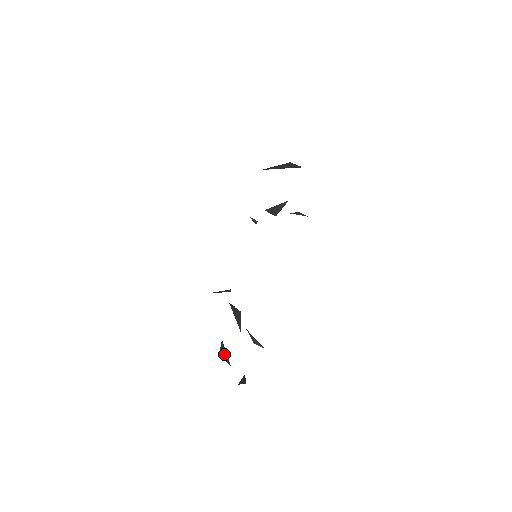
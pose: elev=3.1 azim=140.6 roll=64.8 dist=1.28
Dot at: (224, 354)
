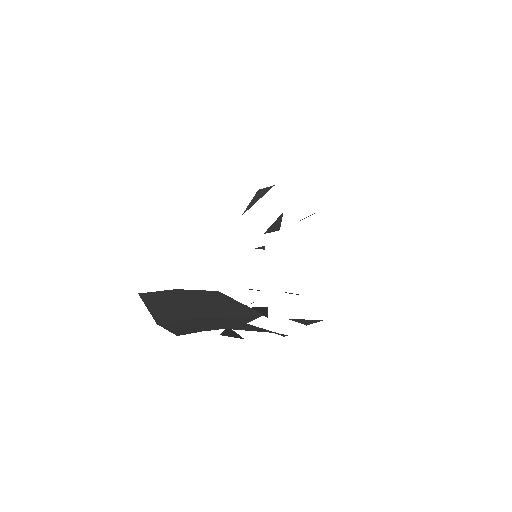
Dot at: (230, 334)
